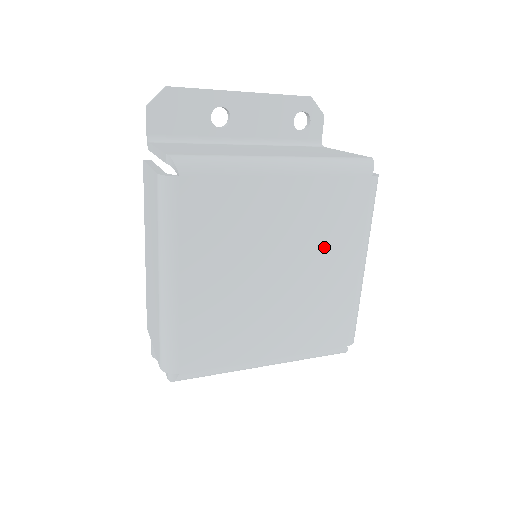
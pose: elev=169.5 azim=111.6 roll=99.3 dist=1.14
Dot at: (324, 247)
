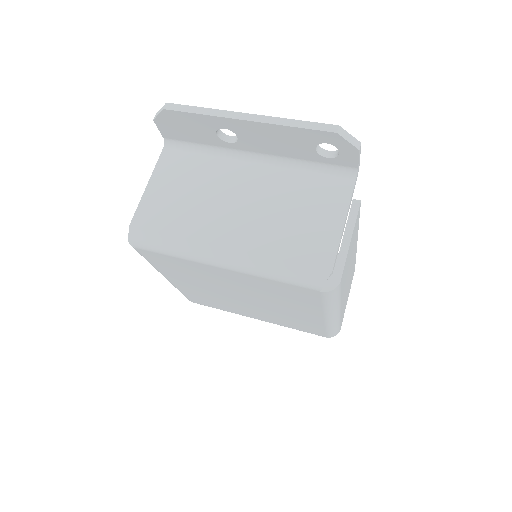
Dot at: (282, 302)
